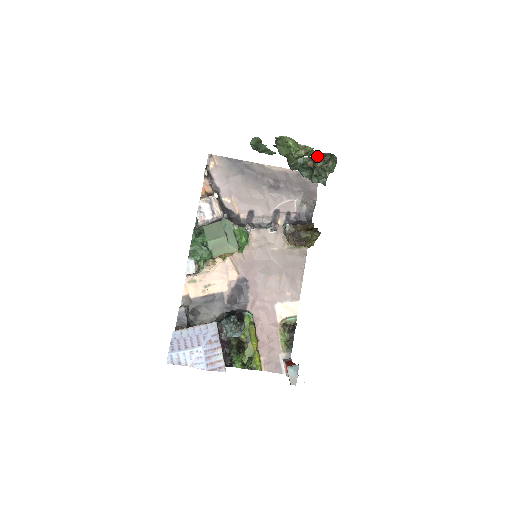
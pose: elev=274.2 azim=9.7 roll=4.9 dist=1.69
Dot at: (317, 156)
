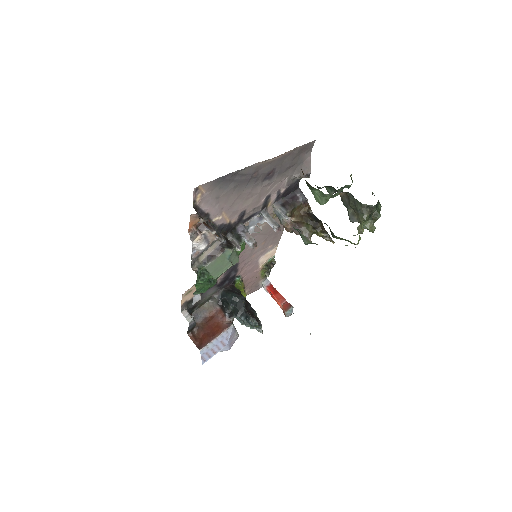
Dot at: (359, 203)
